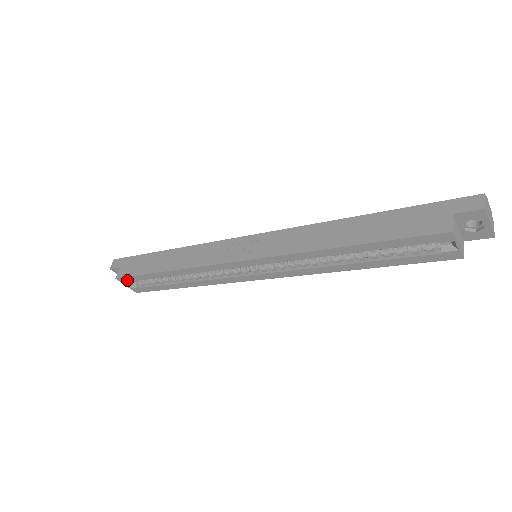
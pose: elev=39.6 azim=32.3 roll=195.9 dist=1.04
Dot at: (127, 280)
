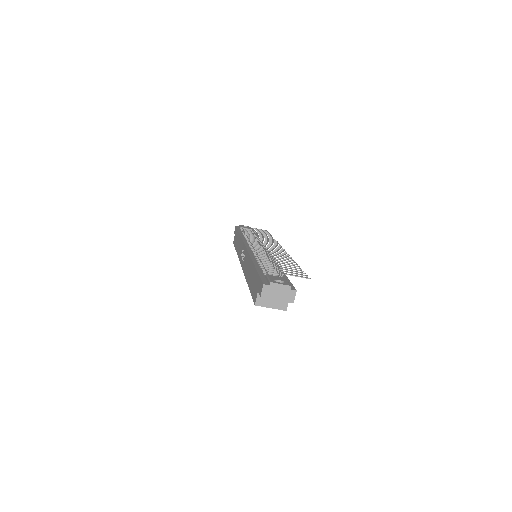
Dot at: occluded
